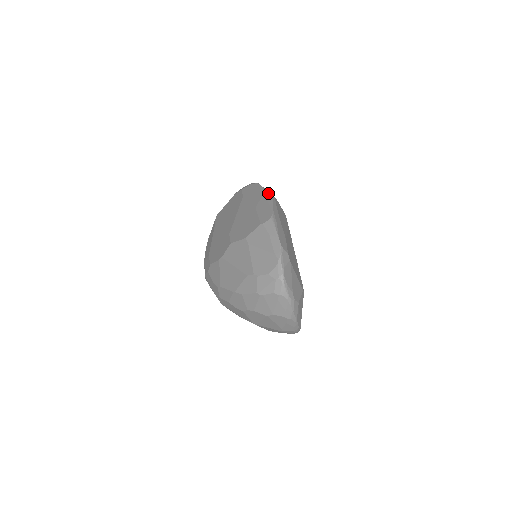
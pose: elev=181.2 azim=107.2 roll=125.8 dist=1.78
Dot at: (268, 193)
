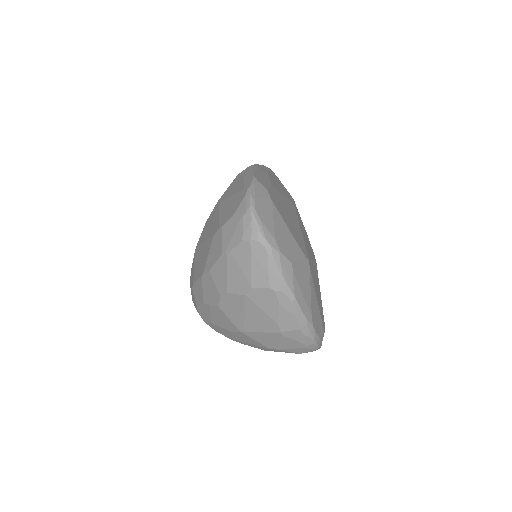
Dot at: occluded
